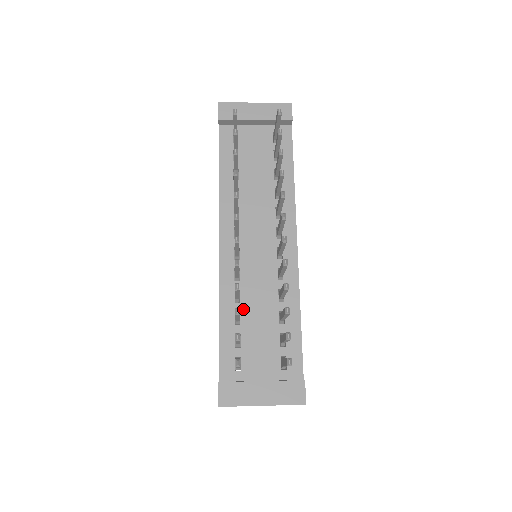
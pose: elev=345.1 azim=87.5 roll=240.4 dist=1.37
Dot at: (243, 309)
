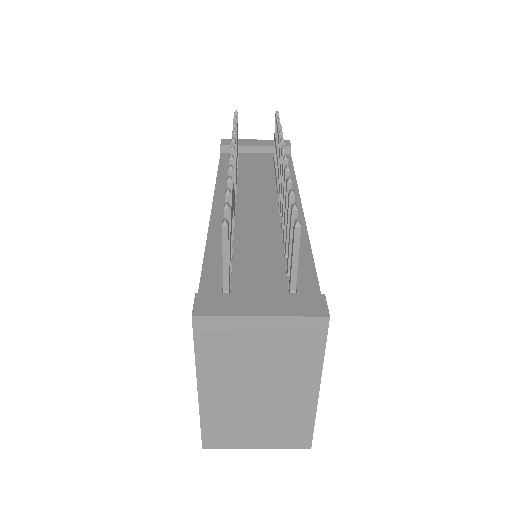
Dot at: (237, 247)
